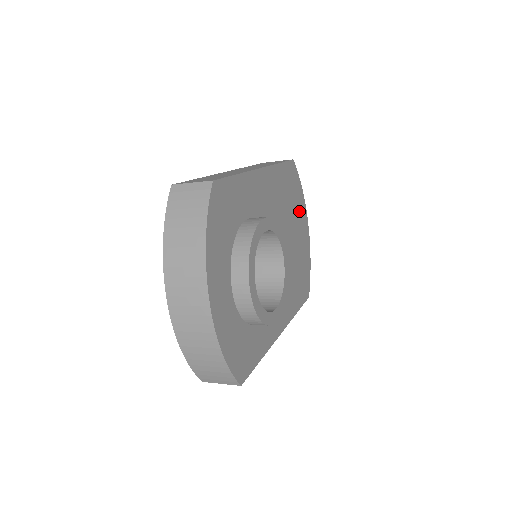
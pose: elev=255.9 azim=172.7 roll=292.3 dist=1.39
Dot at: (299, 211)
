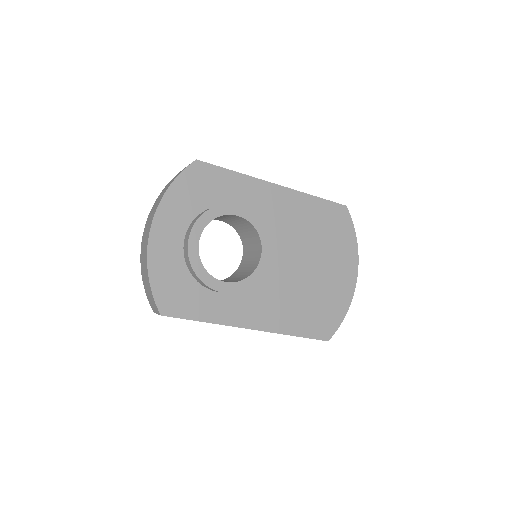
Dot at: (340, 253)
